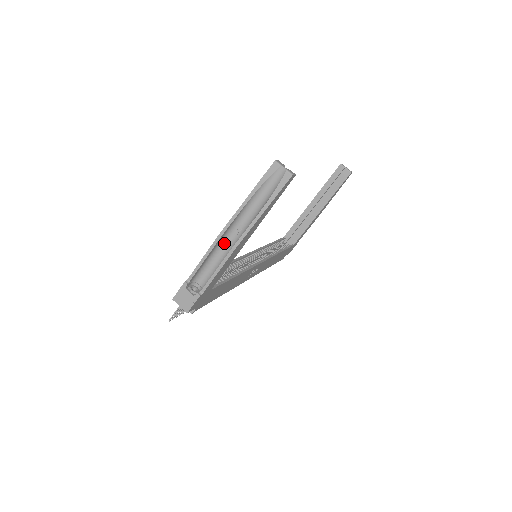
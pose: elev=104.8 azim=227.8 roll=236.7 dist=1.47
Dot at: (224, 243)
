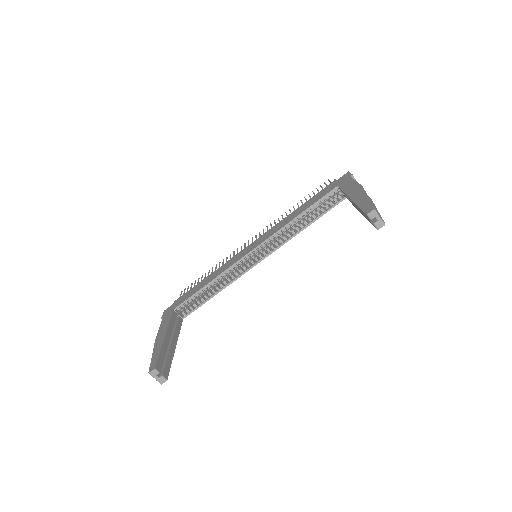
Dot at: occluded
